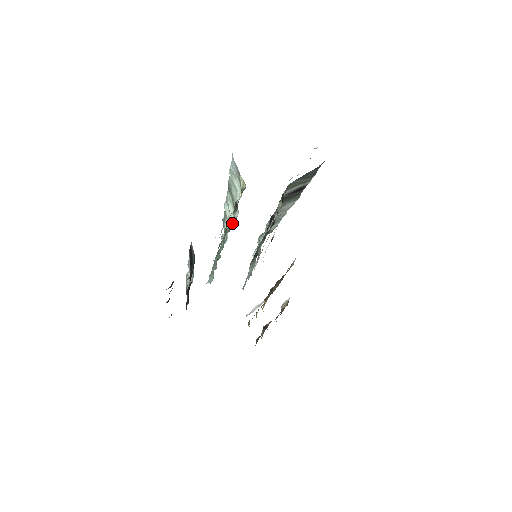
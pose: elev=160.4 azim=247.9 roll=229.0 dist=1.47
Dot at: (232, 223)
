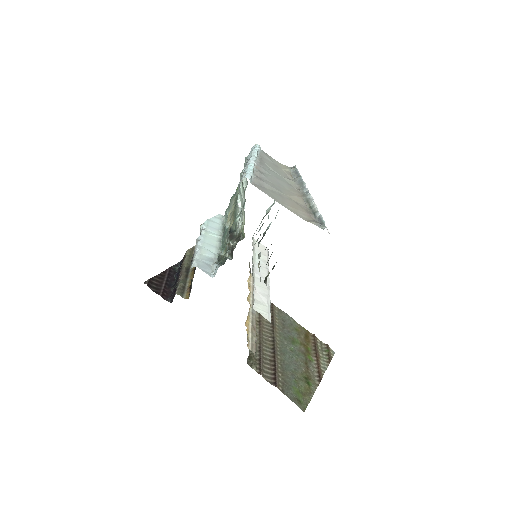
Dot at: occluded
